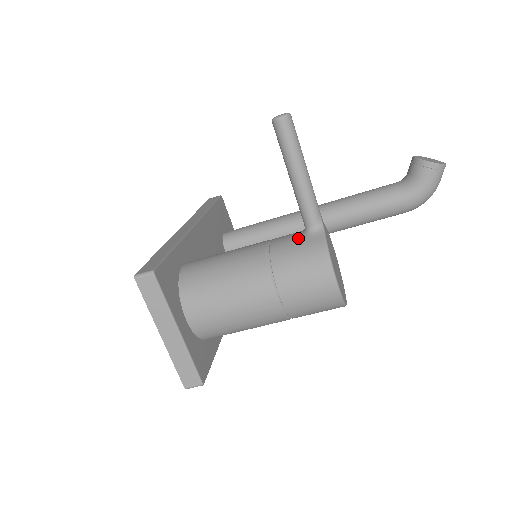
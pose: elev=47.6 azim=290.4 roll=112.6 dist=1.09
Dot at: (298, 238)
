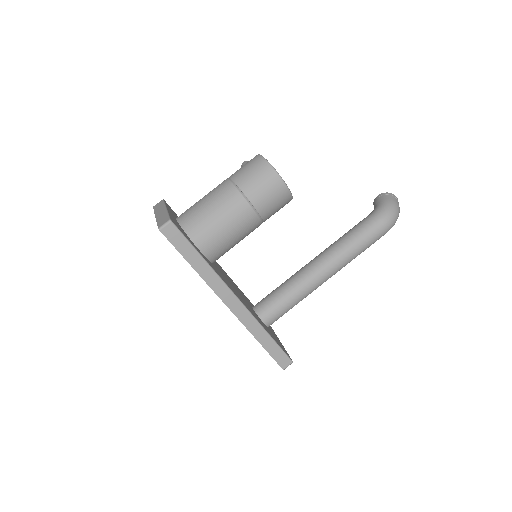
Dot at: occluded
